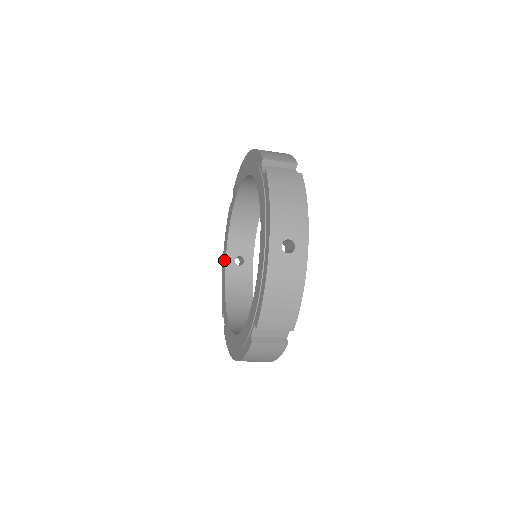
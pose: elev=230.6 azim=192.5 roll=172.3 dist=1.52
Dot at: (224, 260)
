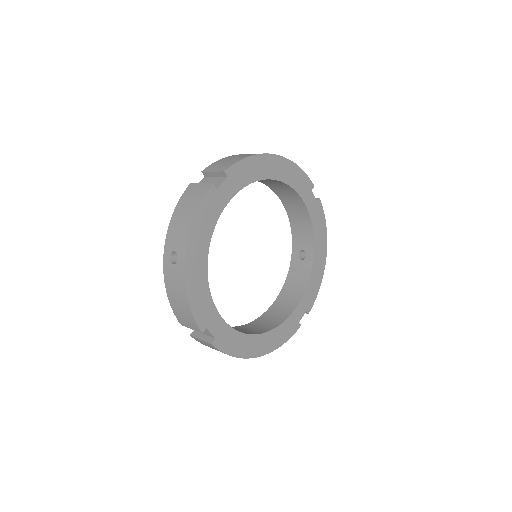
Dot at: occluded
